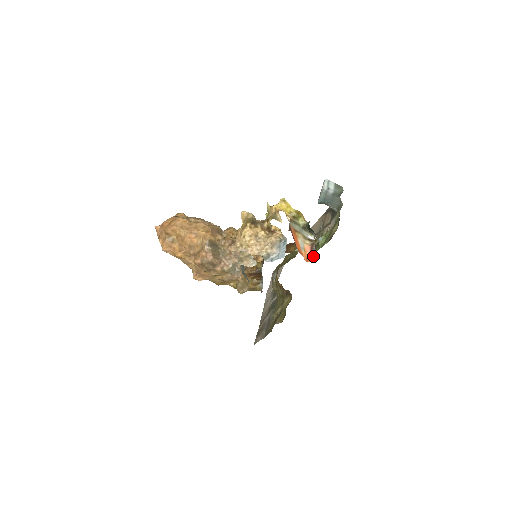
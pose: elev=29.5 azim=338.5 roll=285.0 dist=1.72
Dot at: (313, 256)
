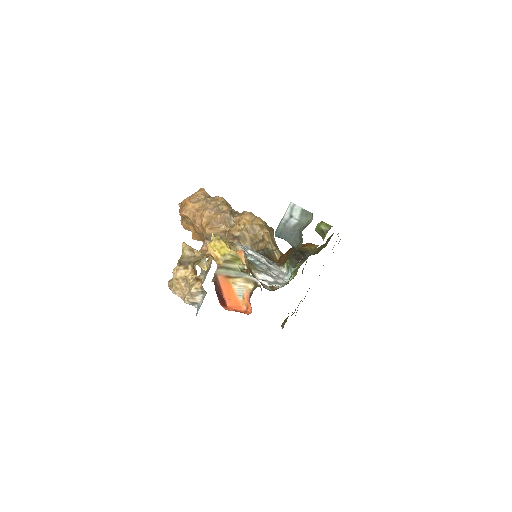
Dot at: occluded
